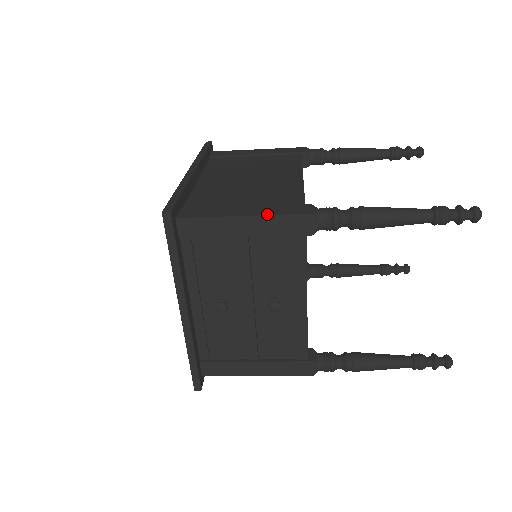
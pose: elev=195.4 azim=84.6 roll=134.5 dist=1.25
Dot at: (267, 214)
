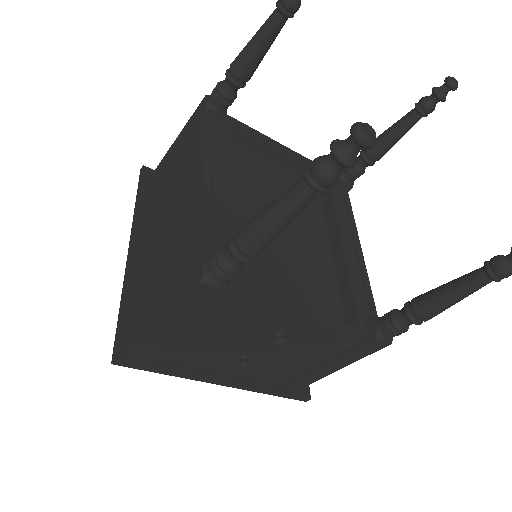
Dot at: (173, 307)
